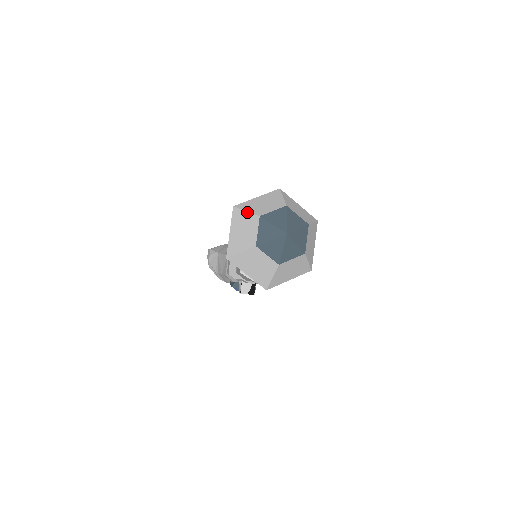
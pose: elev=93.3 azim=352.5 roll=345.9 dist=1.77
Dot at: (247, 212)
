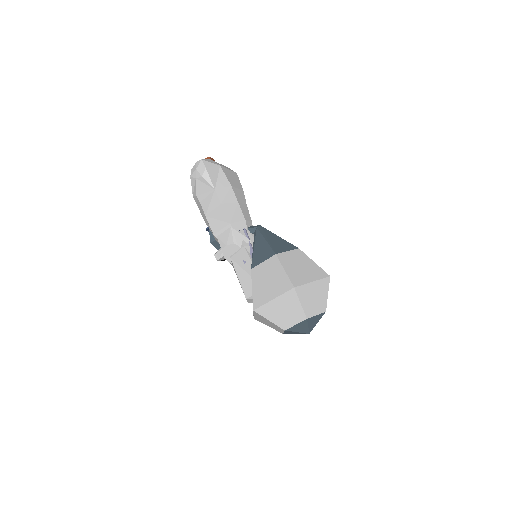
Dot at: (301, 305)
